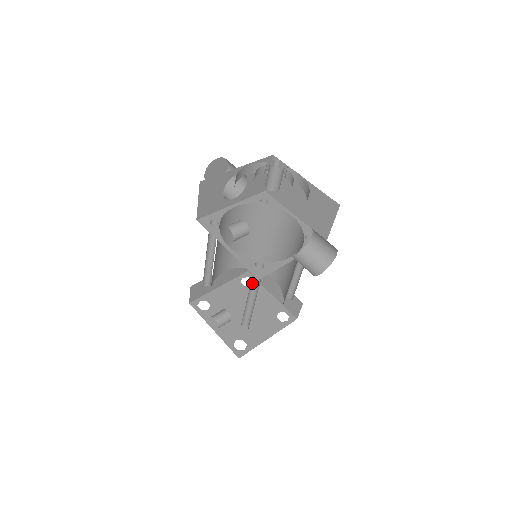
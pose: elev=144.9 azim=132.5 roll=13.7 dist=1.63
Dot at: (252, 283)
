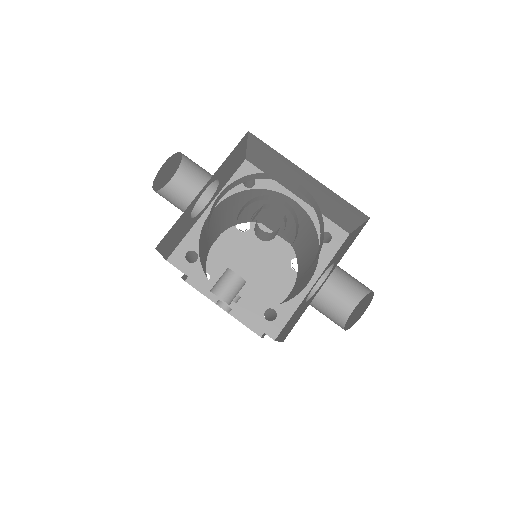
Dot at: occluded
